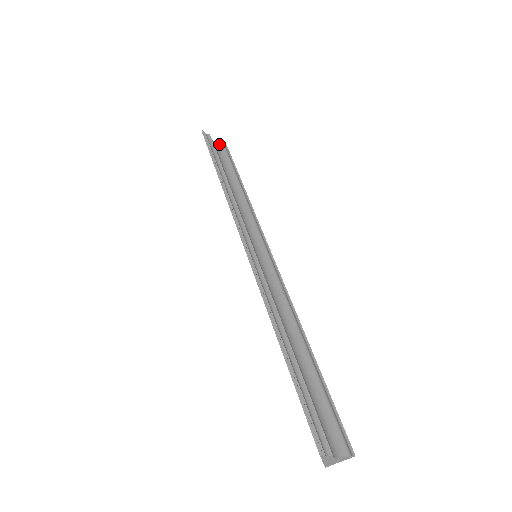
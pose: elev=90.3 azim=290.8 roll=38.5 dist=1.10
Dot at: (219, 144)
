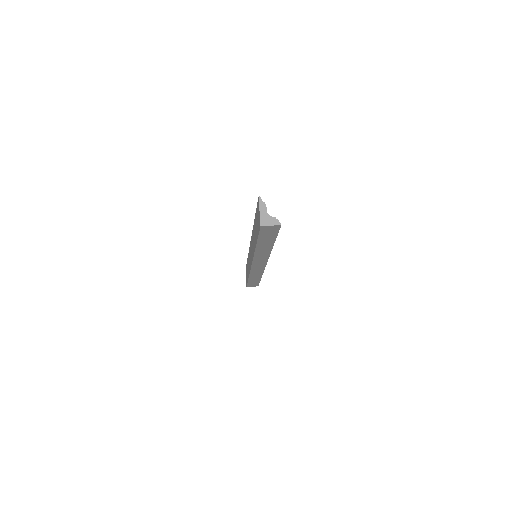
Dot at: occluded
